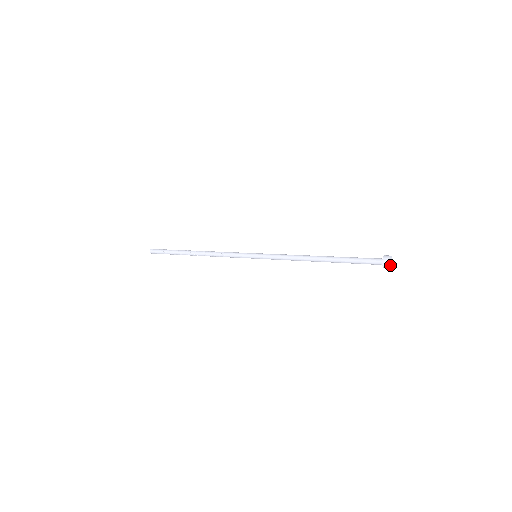
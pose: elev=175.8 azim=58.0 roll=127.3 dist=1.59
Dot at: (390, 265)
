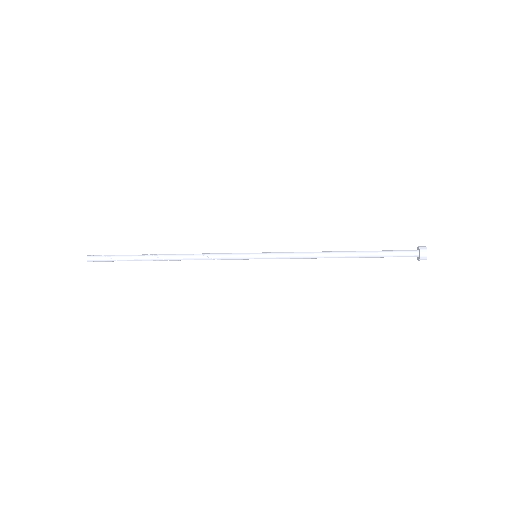
Dot at: (425, 256)
